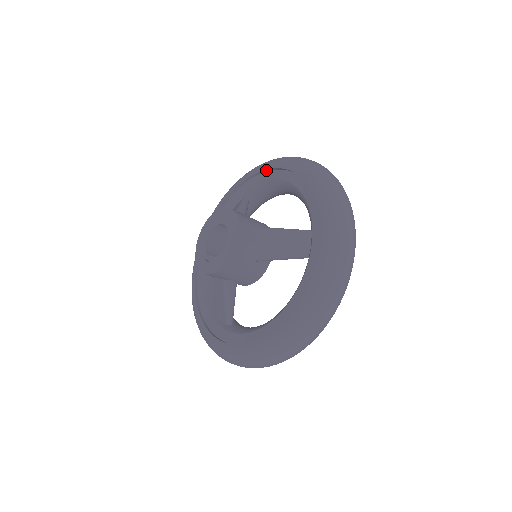
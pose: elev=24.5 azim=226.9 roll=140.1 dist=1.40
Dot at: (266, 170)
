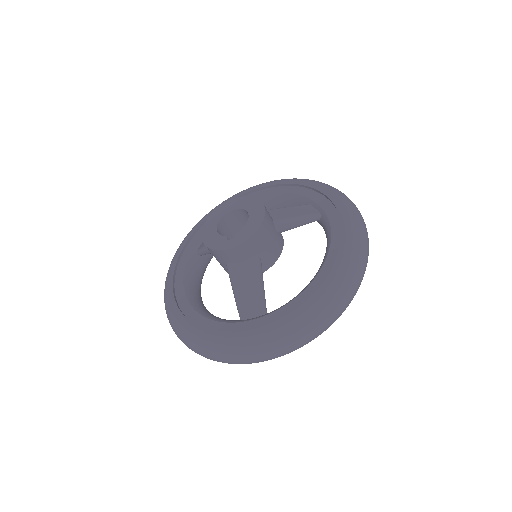
Dot at: occluded
